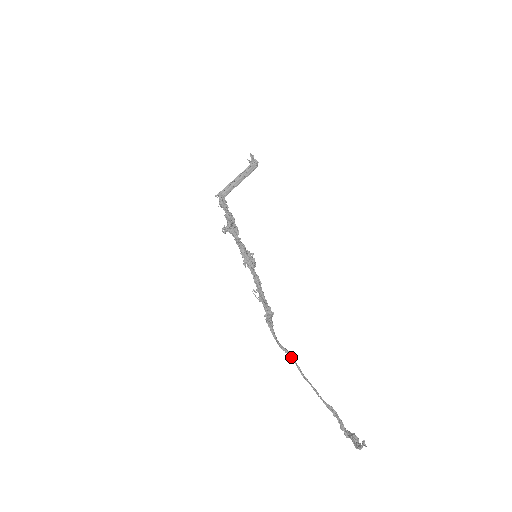
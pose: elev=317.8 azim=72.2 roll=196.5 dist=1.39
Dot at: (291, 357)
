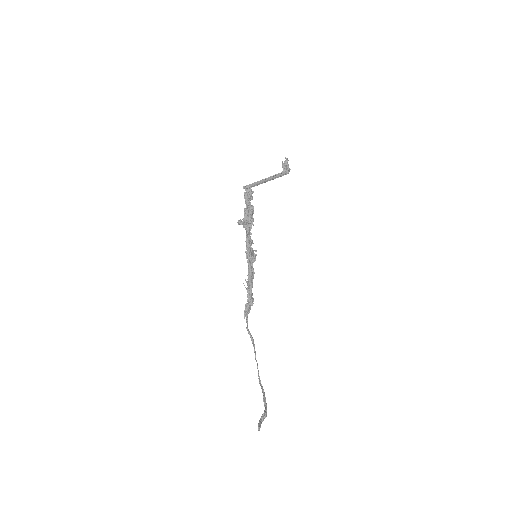
Dot at: (252, 341)
